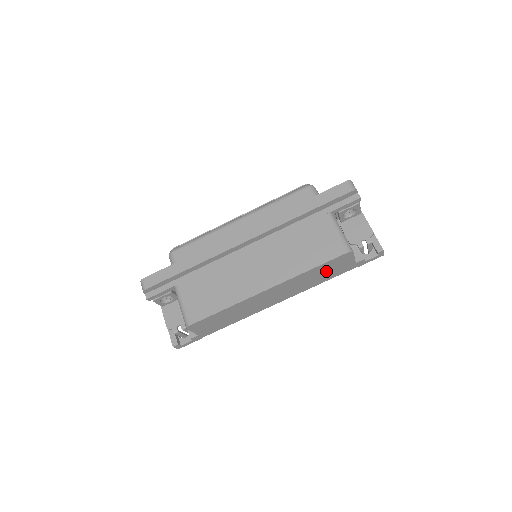
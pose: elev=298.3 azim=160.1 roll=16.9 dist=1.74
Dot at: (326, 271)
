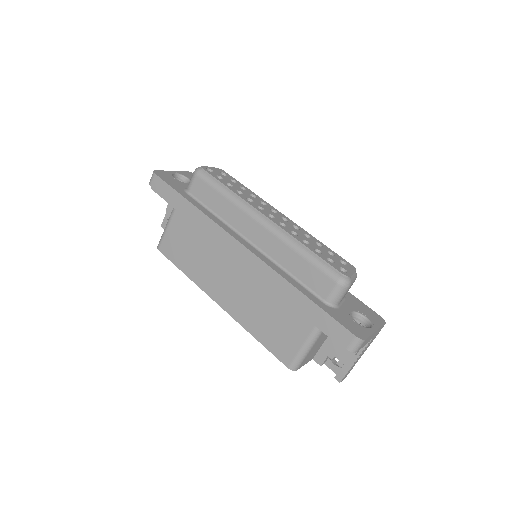
Dot at: occluded
